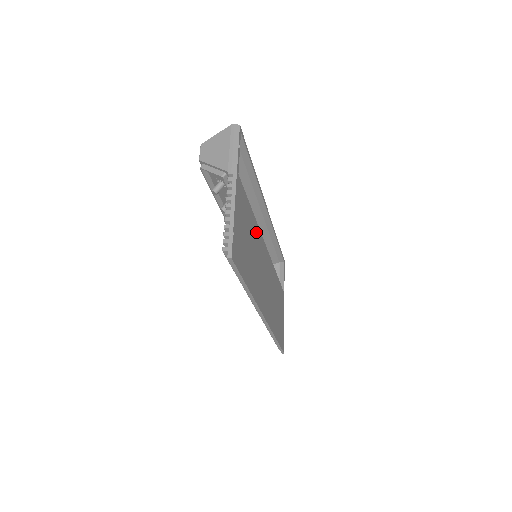
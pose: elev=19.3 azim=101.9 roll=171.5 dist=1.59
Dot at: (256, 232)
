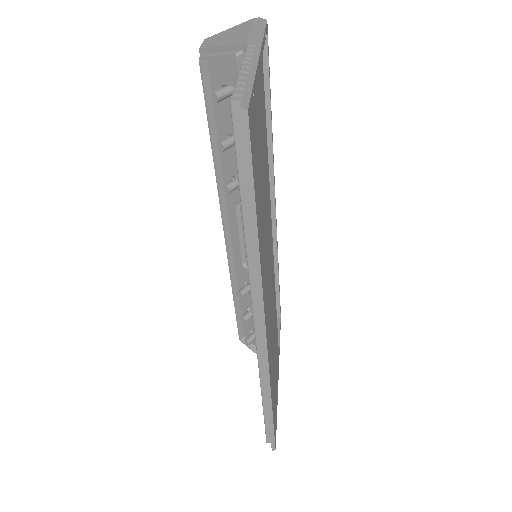
Dot at: (268, 193)
